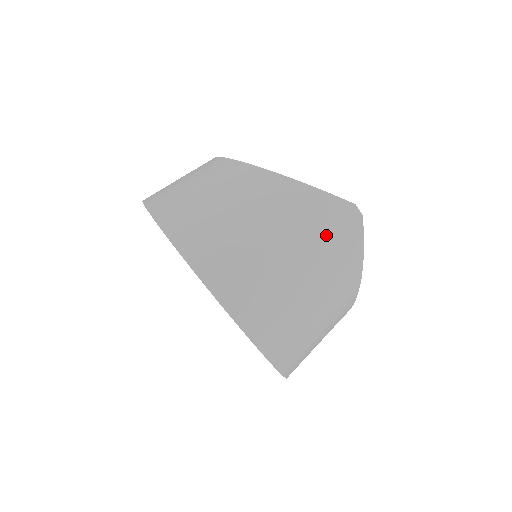
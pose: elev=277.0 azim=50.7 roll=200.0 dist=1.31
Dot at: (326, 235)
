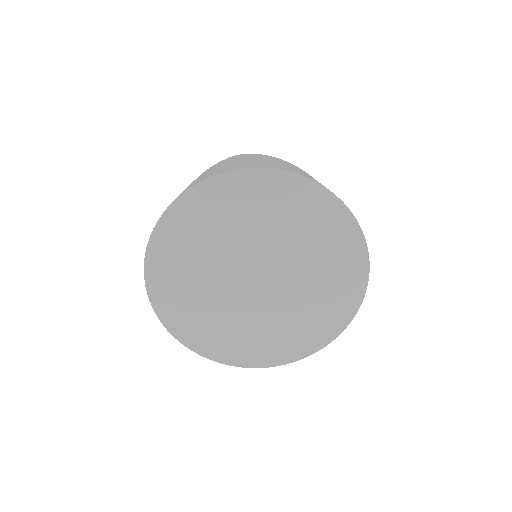
Dot at: occluded
